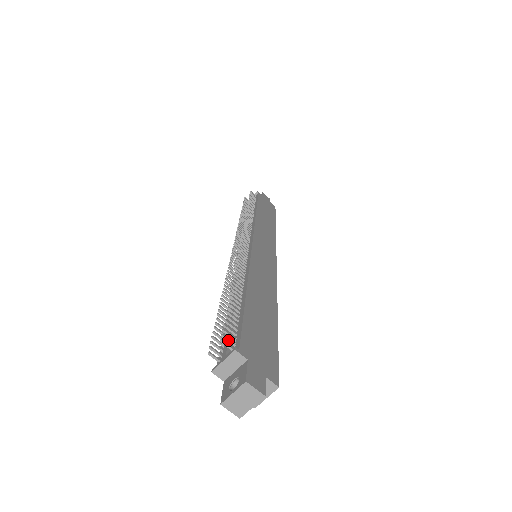
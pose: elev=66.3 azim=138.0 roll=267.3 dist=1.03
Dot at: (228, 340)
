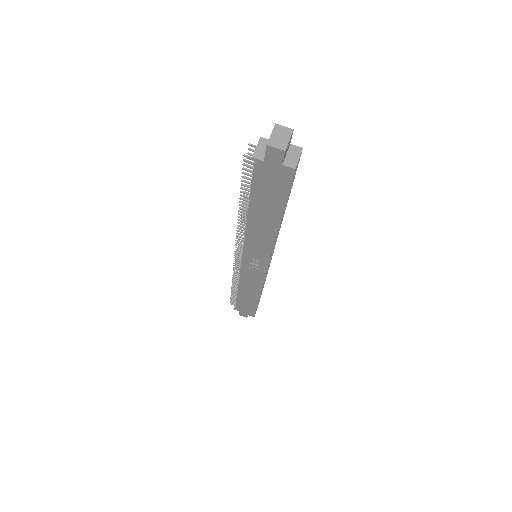
Dot at: (254, 150)
